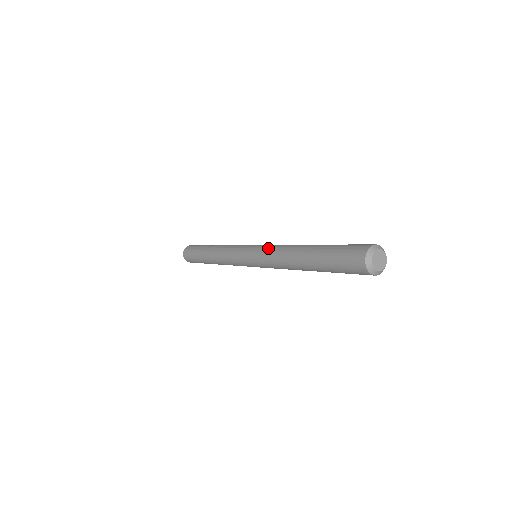
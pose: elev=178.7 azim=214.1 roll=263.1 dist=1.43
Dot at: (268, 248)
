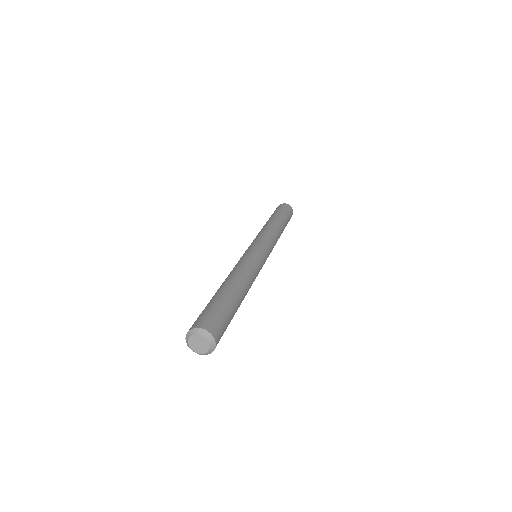
Dot at: occluded
